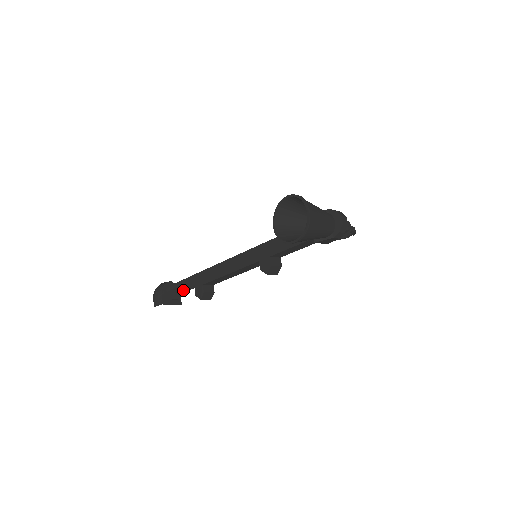
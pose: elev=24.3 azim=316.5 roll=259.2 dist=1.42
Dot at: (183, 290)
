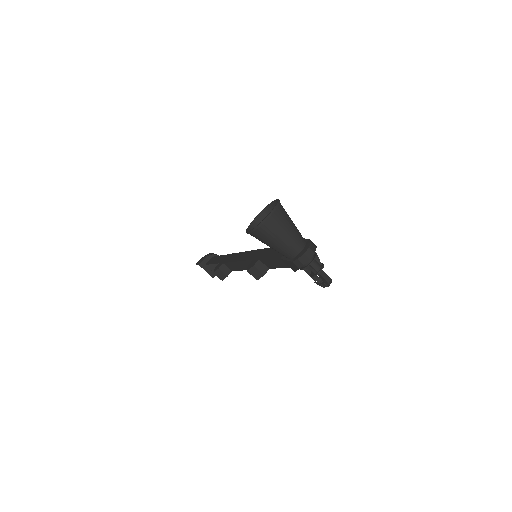
Dot at: (215, 262)
